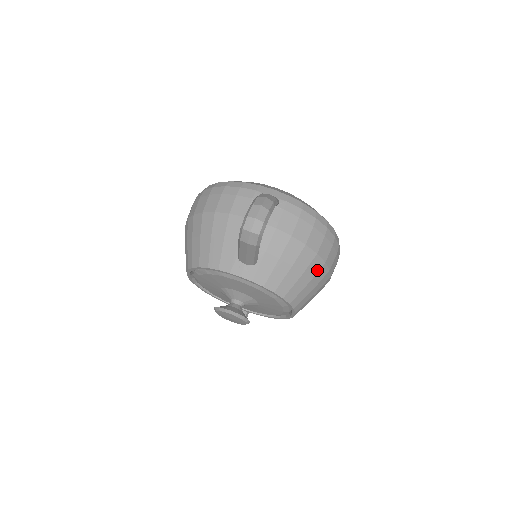
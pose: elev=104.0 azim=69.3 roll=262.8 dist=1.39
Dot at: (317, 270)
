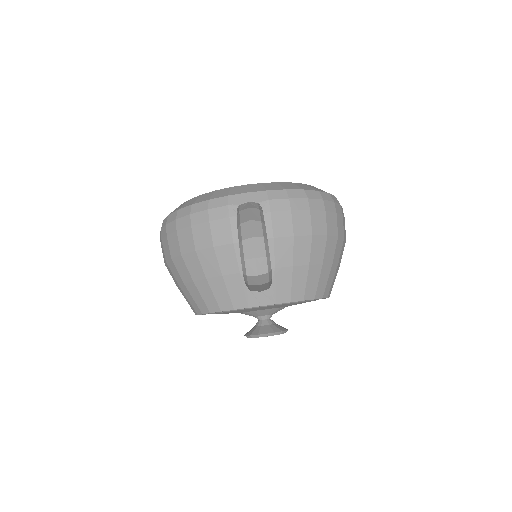
Dot at: (334, 249)
